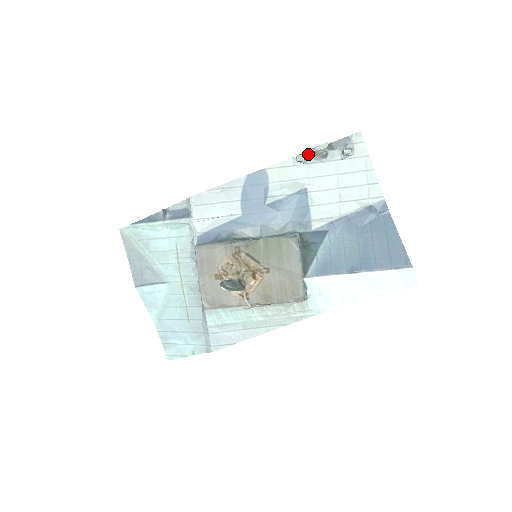
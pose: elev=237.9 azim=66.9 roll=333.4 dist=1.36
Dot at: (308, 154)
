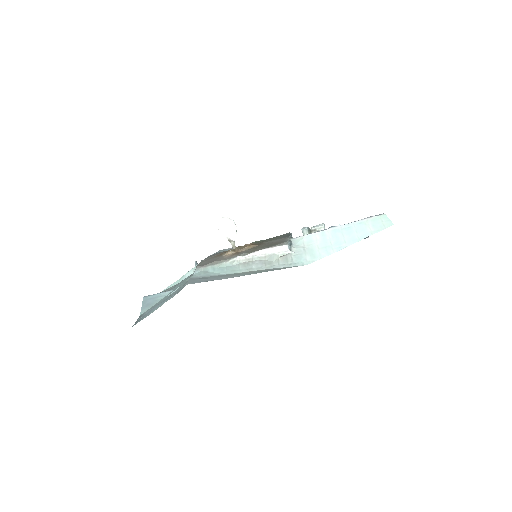
Dot at: (311, 232)
